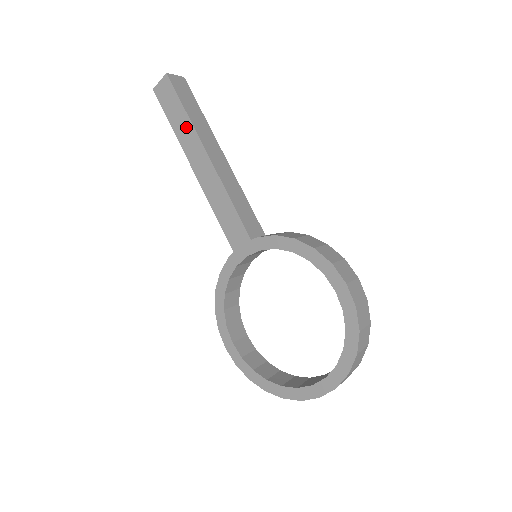
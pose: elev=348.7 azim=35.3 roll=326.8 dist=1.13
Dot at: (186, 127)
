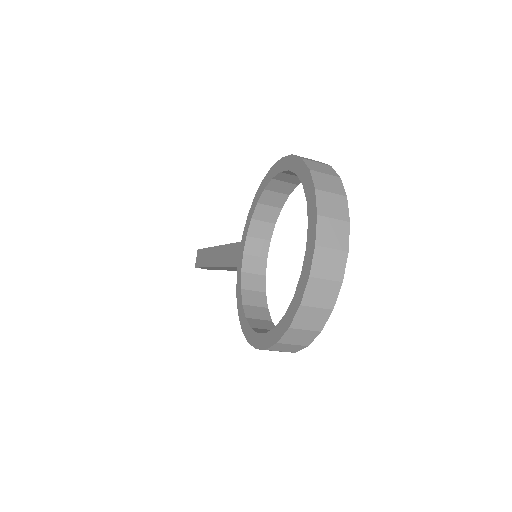
Dot at: (207, 254)
